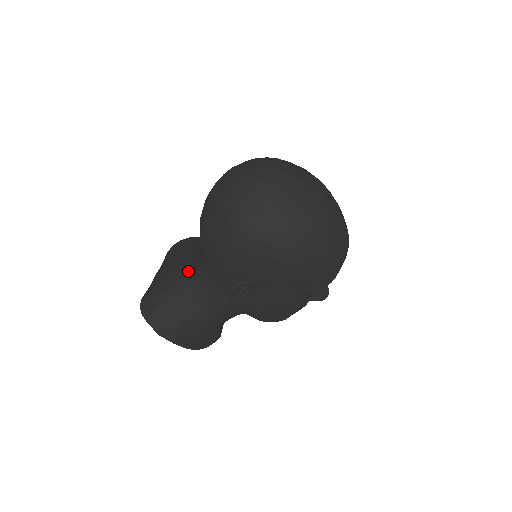
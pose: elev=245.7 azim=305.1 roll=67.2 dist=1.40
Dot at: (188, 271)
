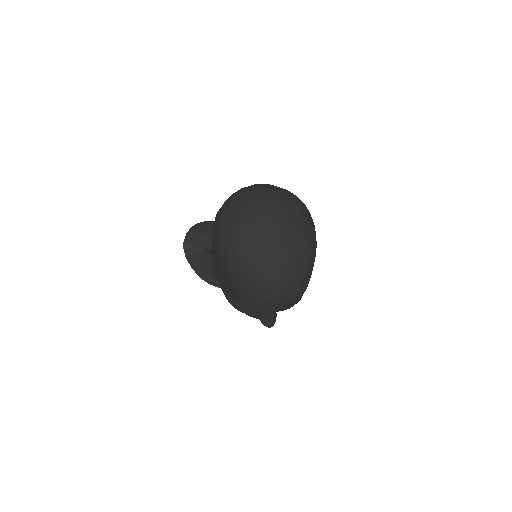
Dot at: occluded
